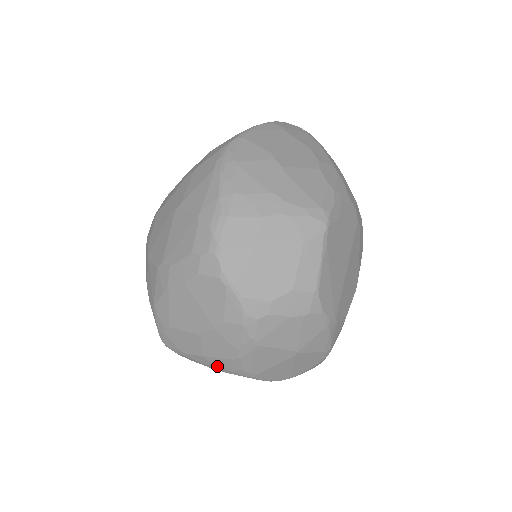
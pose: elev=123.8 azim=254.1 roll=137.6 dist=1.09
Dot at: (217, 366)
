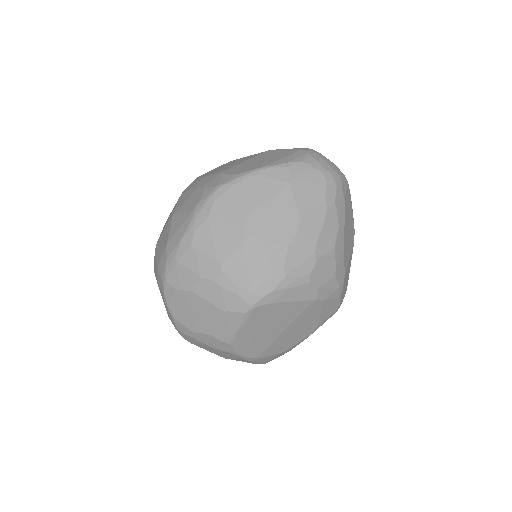
Dot at: occluded
